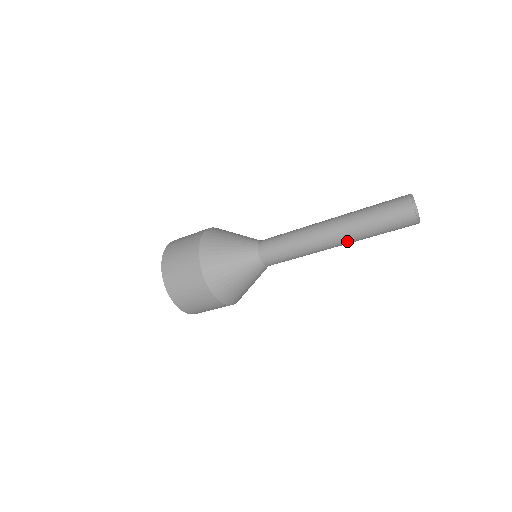
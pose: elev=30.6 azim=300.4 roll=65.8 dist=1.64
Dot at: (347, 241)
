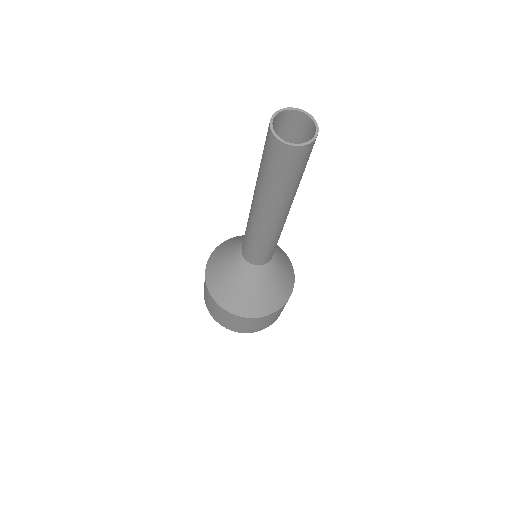
Dot at: (290, 205)
